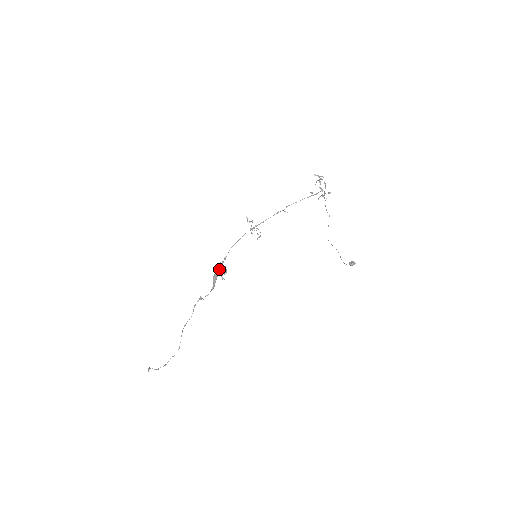
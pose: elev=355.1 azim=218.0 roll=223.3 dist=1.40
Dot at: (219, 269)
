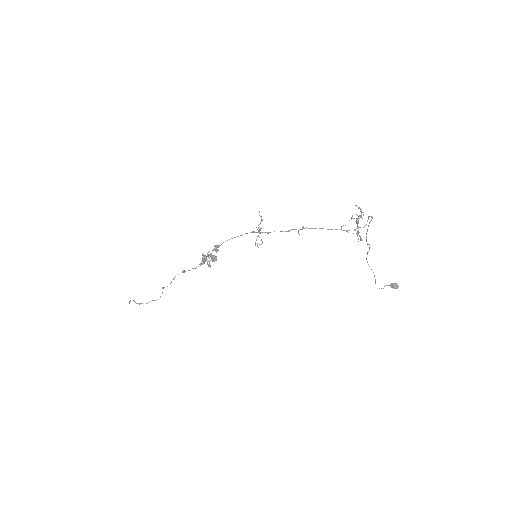
Dot at: (208, 255)
